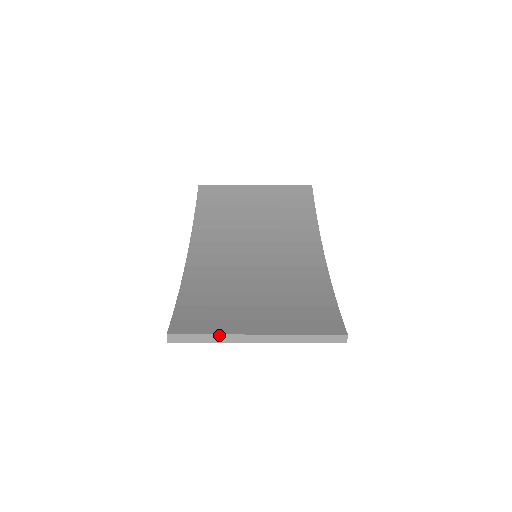
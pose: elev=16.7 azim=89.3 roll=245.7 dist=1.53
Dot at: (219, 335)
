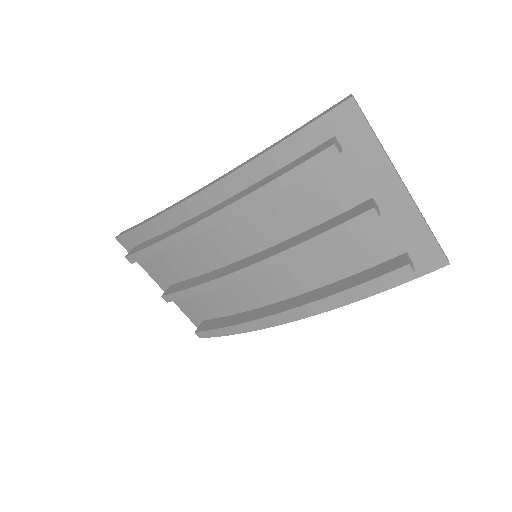
Dot at: occluded
